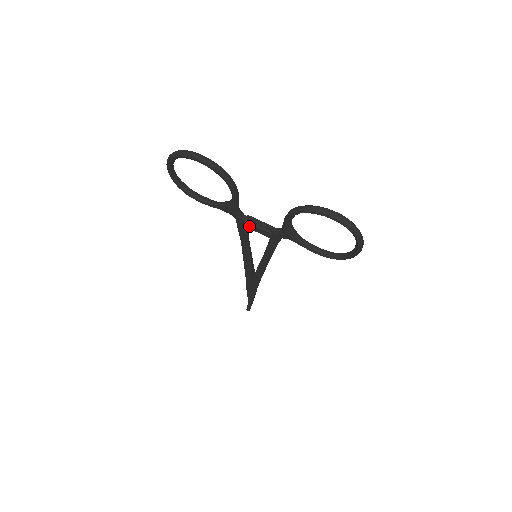
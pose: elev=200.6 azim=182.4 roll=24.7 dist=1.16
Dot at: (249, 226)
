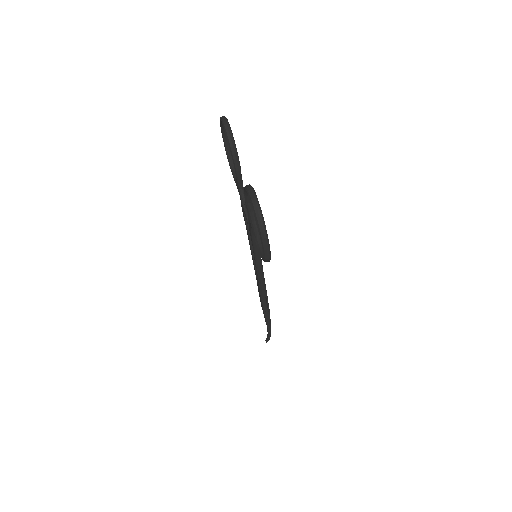
Dot at: (243, 207)
